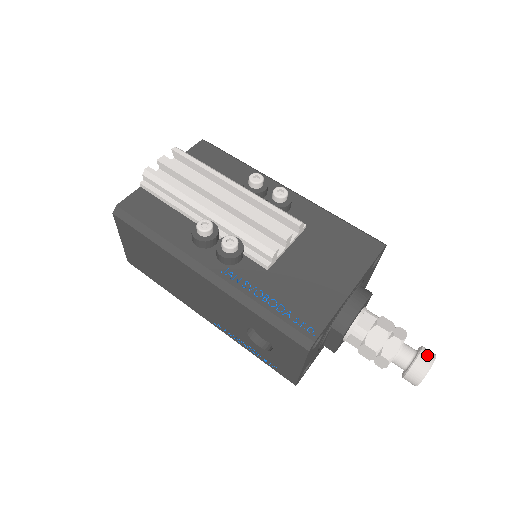
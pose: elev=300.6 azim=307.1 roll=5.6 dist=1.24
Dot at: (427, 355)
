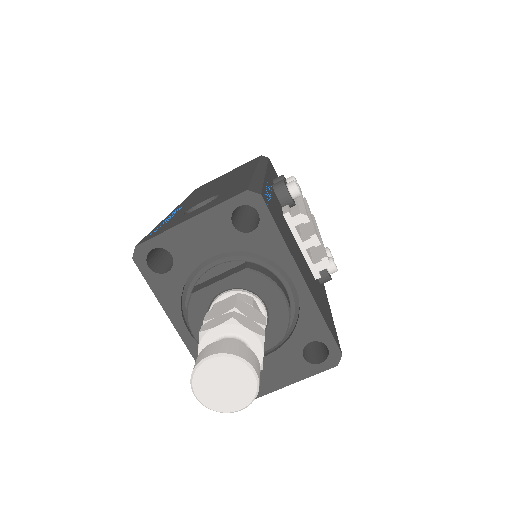
Dot at: (260, 370)
